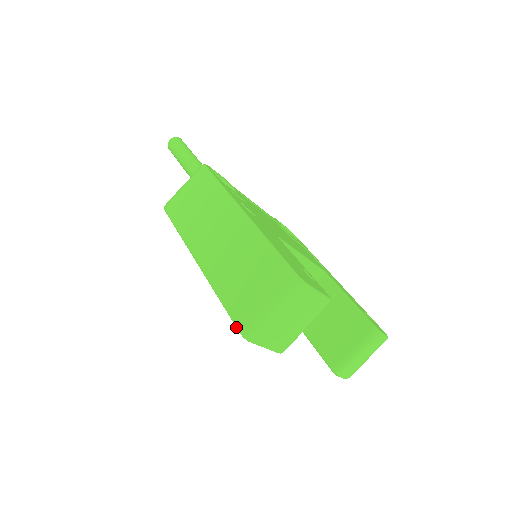
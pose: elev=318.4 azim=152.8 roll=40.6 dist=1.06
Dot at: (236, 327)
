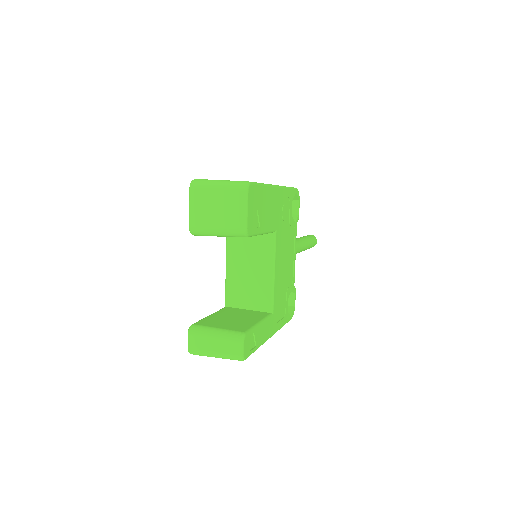
Dot at: occluded
